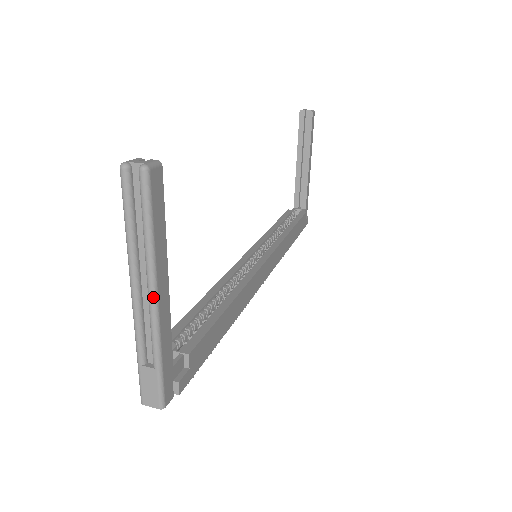
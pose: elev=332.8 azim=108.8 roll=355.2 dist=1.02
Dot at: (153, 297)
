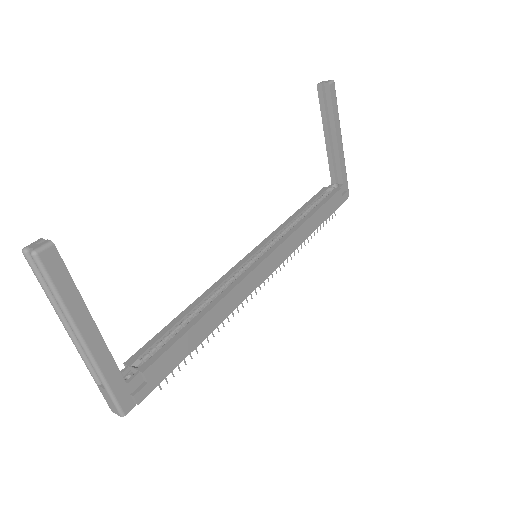
Dot at: (80, 341)
